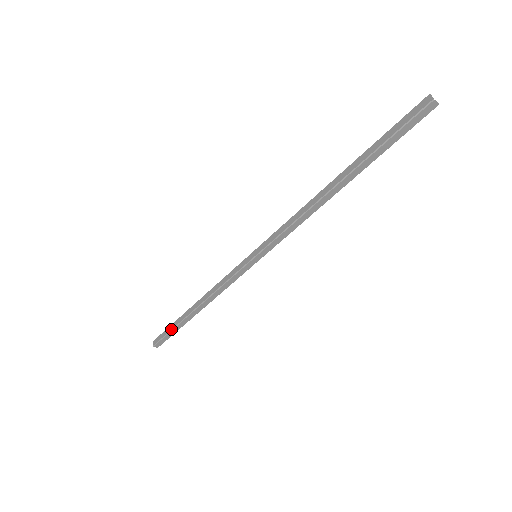
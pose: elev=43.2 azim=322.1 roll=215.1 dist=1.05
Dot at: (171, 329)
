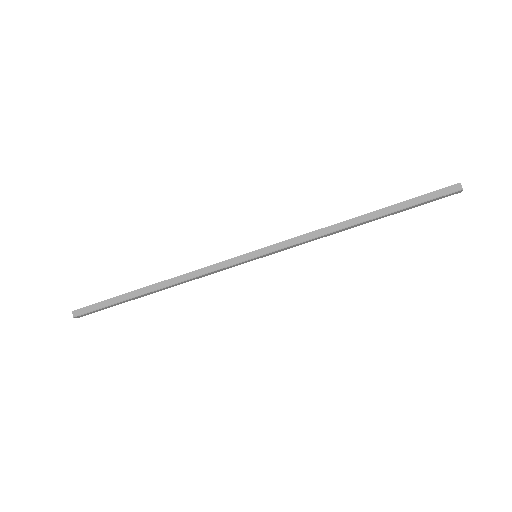
Dot at: (112, 303)
